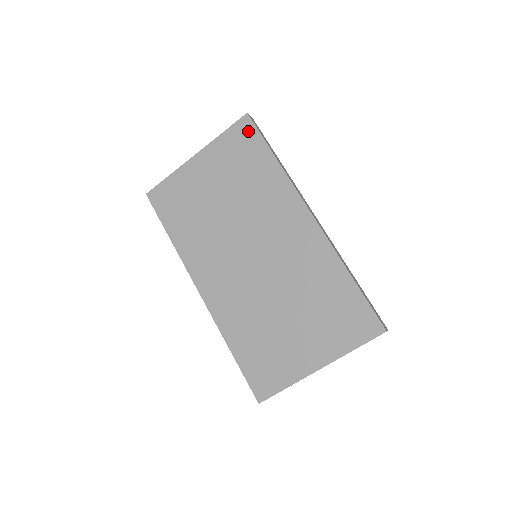
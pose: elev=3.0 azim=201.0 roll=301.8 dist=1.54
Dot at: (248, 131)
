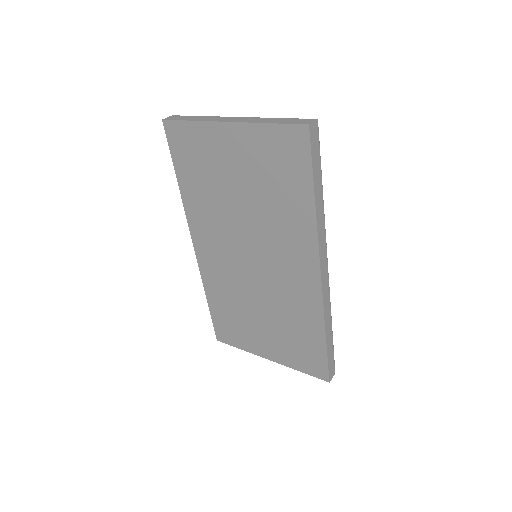
Dot at: (299, 148)
